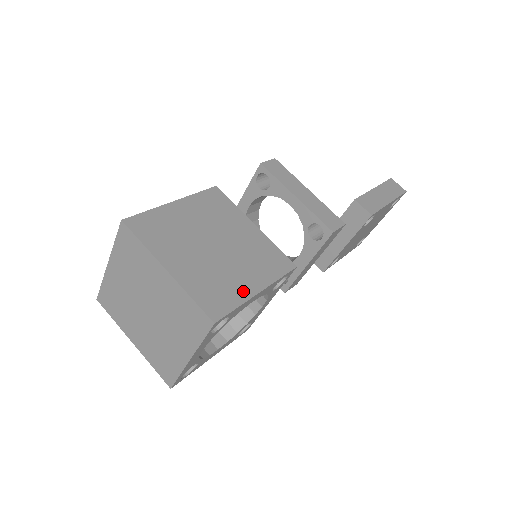
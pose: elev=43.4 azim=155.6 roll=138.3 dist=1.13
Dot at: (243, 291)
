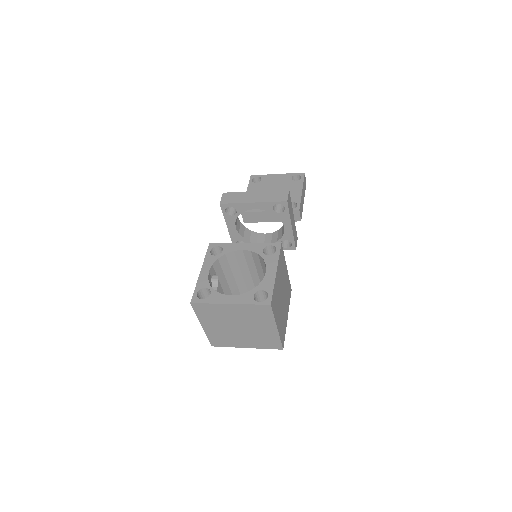
Dot at: (286, 322)
